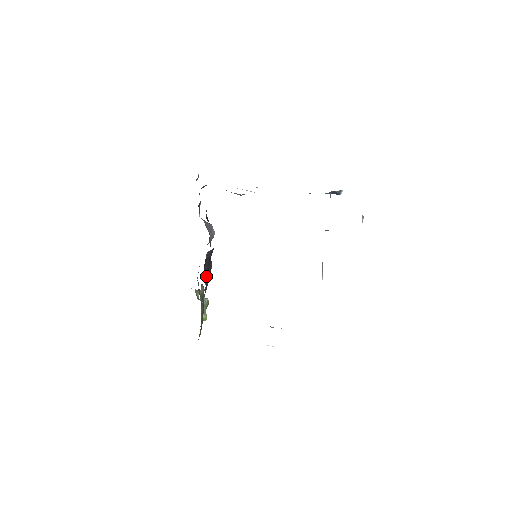
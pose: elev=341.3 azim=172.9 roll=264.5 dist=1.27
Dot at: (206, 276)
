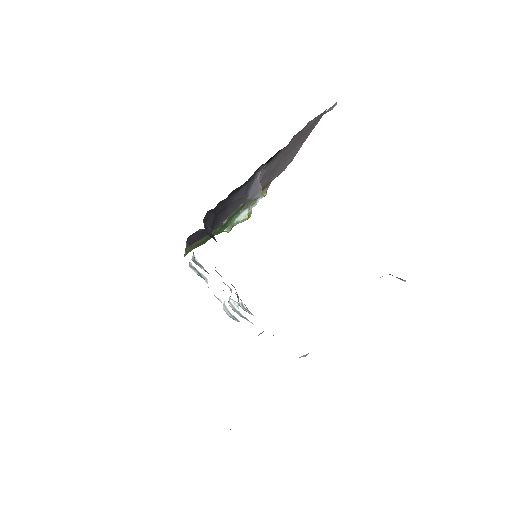
Dot at: (193, 239)
